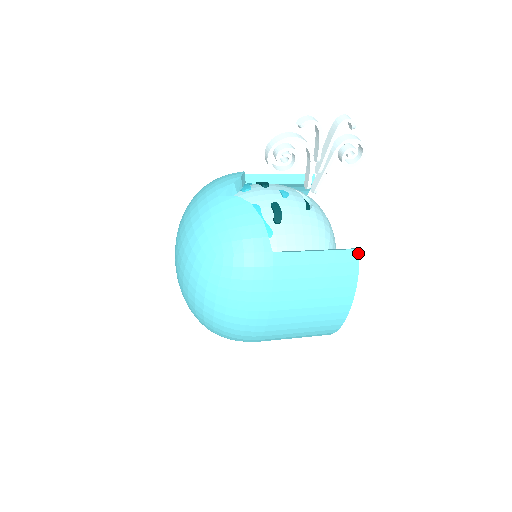
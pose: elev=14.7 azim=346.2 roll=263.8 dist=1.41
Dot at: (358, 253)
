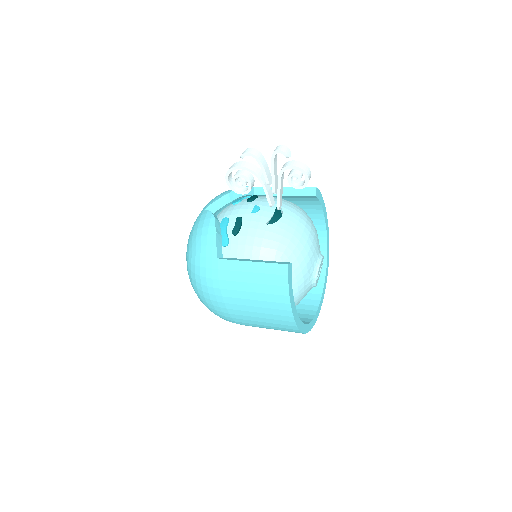
Dot at: (287, 268)
